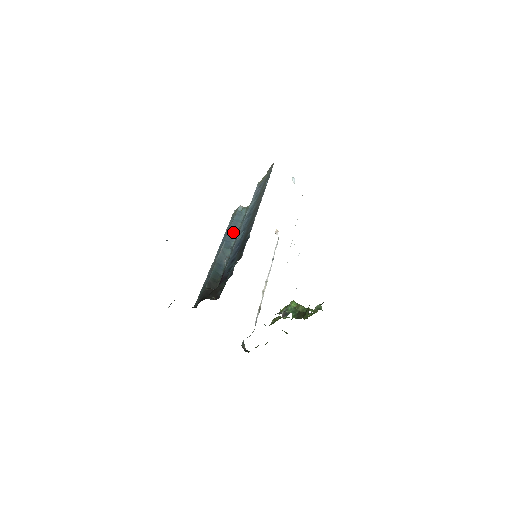
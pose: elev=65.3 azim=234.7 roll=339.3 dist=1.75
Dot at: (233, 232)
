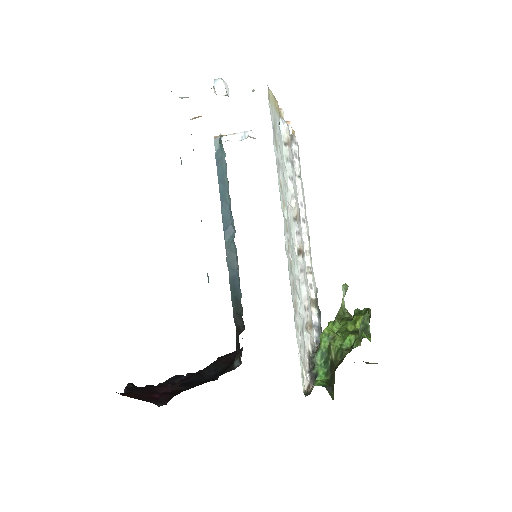
Dot at: (226, 203)
